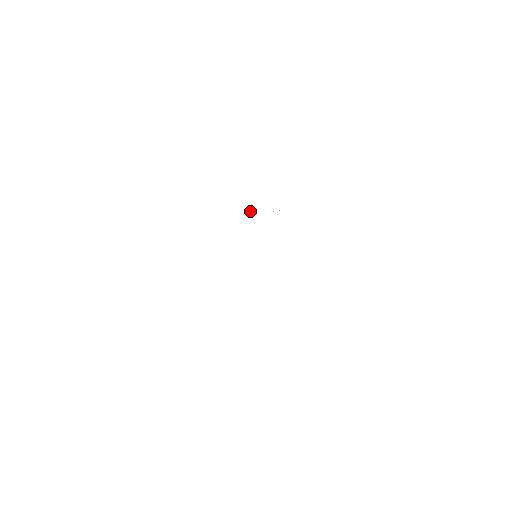
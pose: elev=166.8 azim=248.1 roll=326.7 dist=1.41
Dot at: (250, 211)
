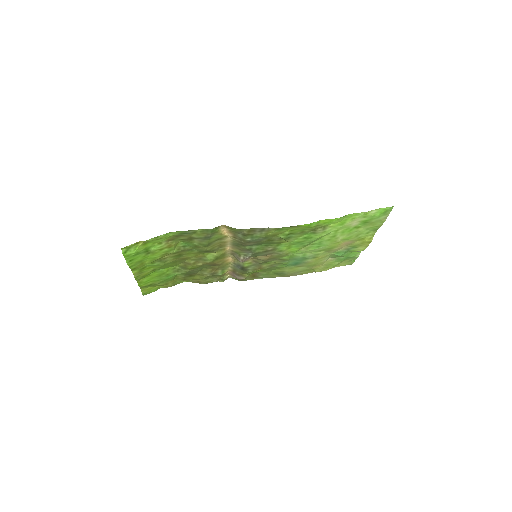
Dot at: (226, 277)
